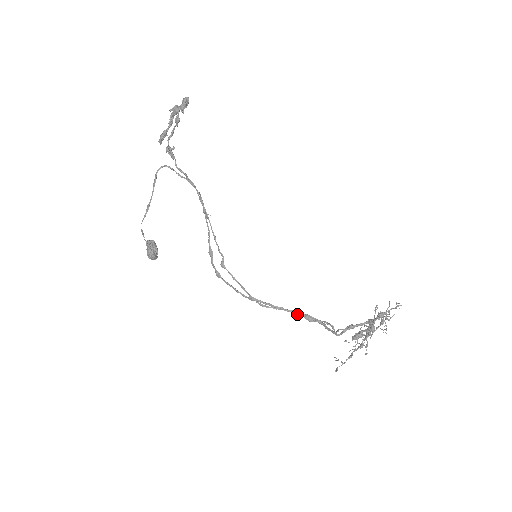
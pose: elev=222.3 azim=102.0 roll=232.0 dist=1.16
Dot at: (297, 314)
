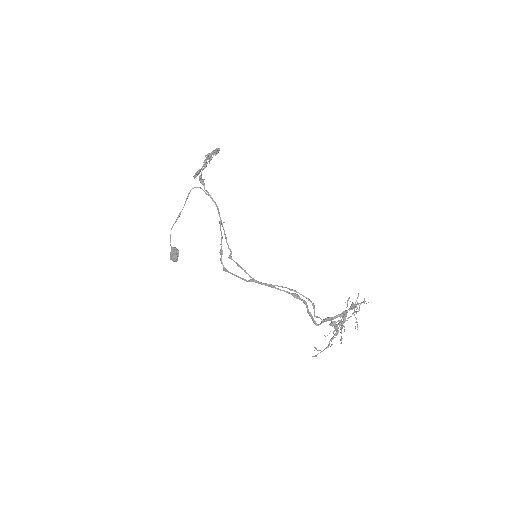
Dot at: (286, 291)
